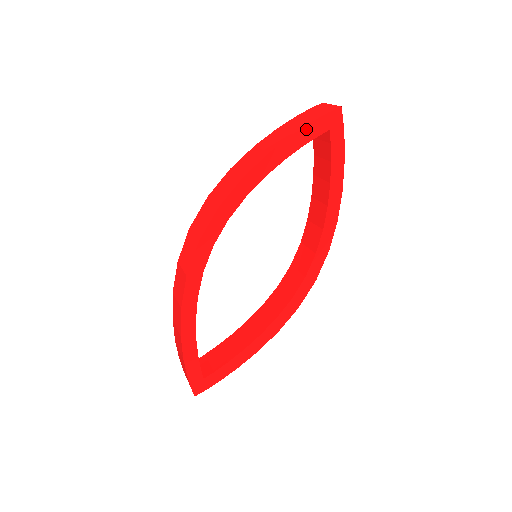
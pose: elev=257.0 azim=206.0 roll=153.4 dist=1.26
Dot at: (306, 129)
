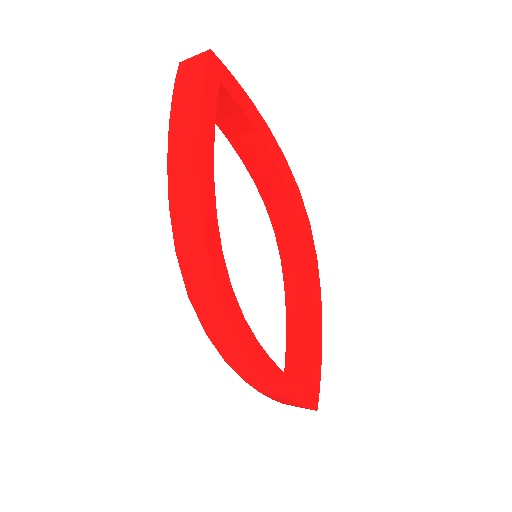
Dot at: (204, 101)
